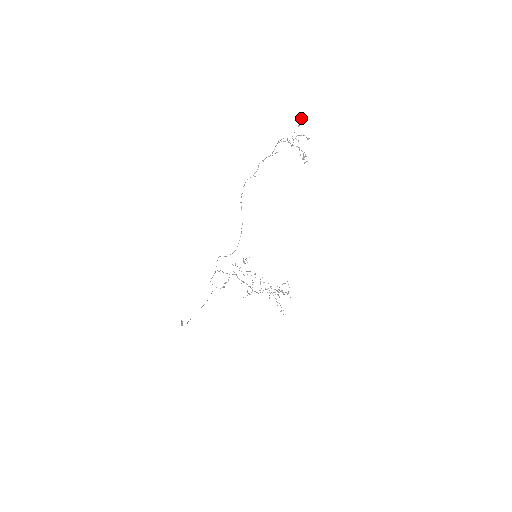
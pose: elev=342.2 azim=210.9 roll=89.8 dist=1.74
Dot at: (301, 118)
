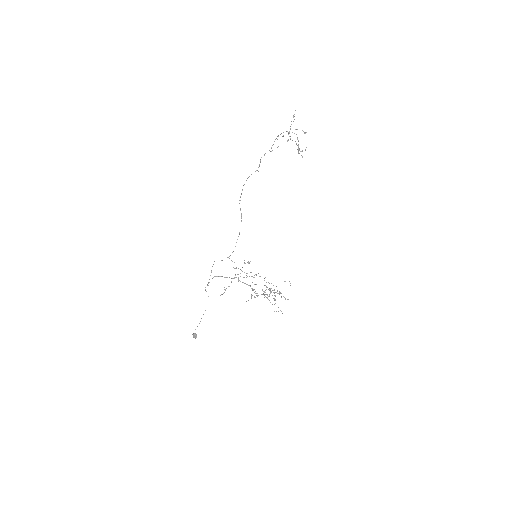
Dot at: occluded
